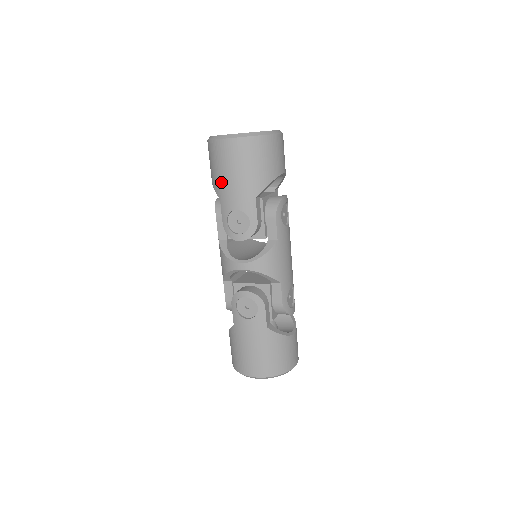
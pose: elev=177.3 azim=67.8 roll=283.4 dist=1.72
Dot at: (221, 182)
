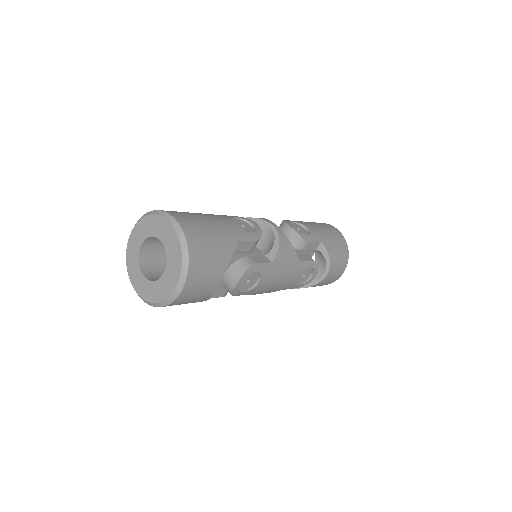
Dot at: occluded
